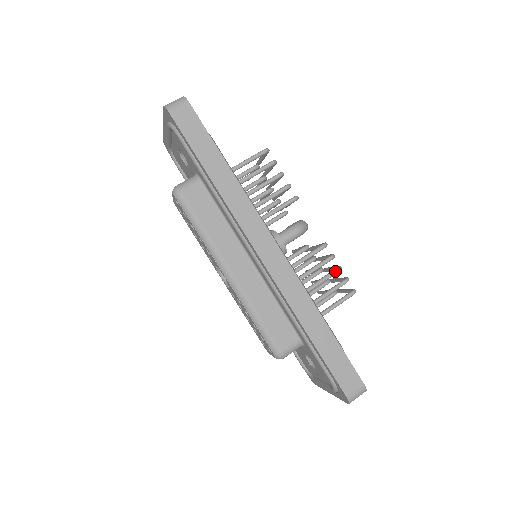
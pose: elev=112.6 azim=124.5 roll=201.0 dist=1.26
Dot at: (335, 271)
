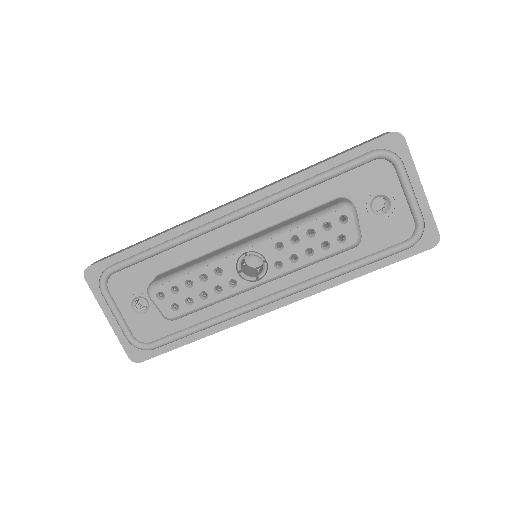
Dot at: occluded
